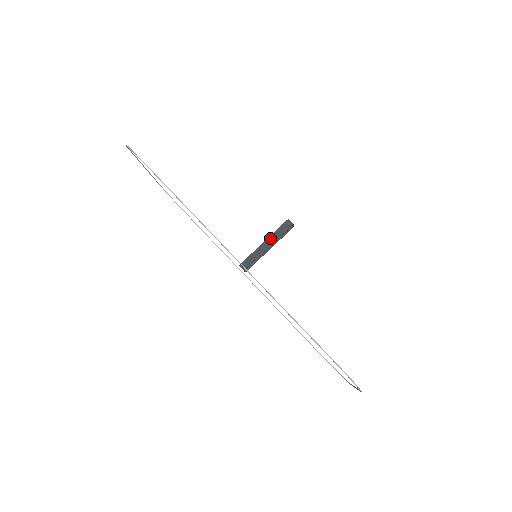
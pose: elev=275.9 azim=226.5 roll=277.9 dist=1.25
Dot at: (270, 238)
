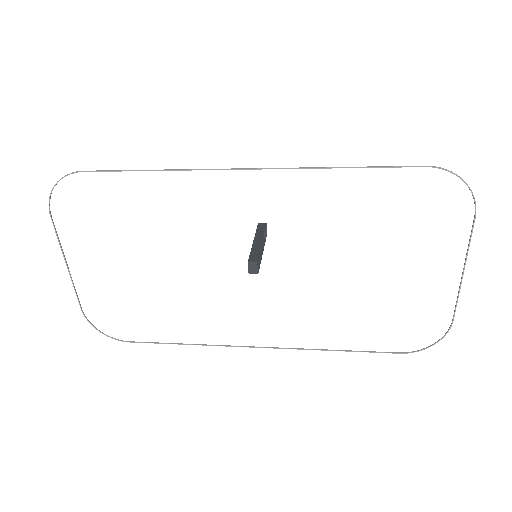
Dot at: (256, 237)
